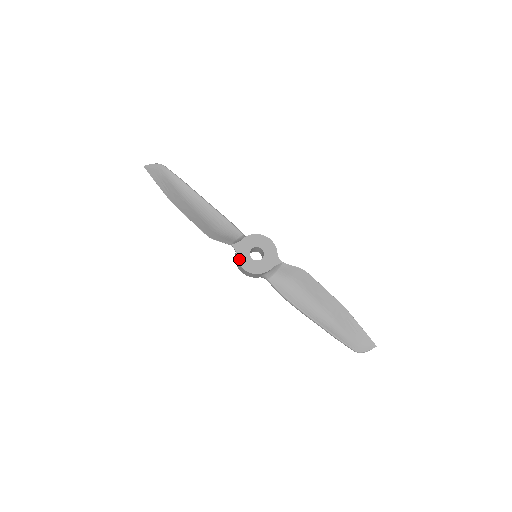
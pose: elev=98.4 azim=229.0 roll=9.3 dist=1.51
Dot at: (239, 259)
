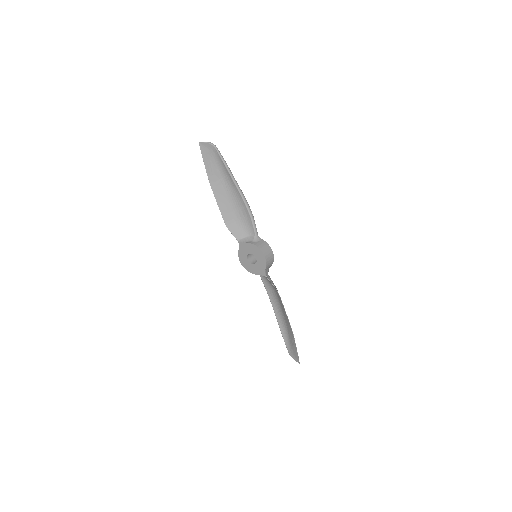
Dot at: (239, 253)
